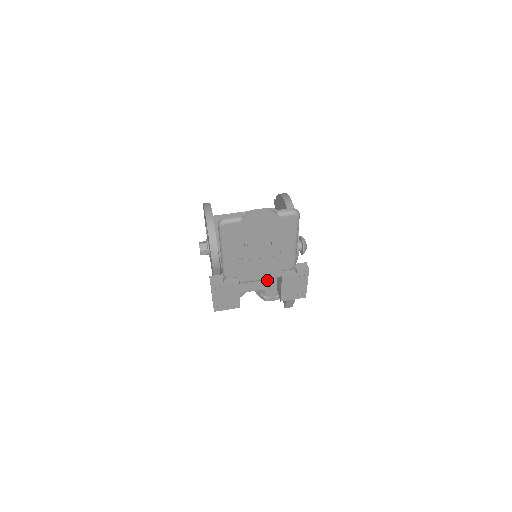
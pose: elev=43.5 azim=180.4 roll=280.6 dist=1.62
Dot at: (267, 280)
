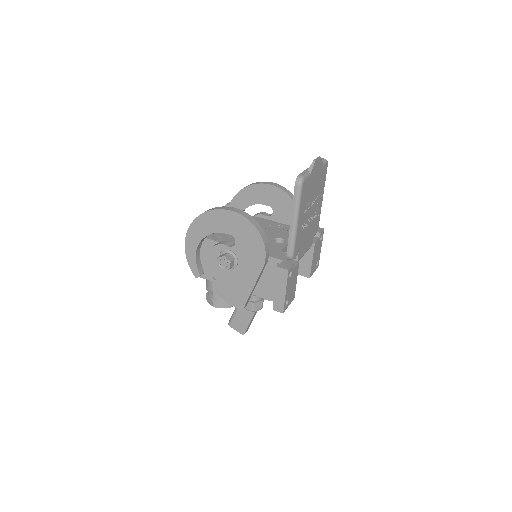
Dot at: occluded
